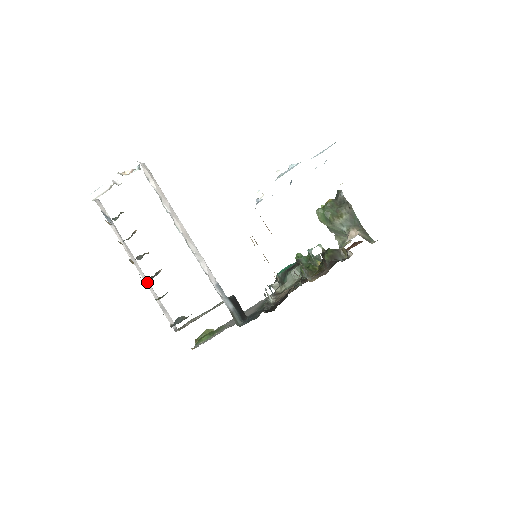
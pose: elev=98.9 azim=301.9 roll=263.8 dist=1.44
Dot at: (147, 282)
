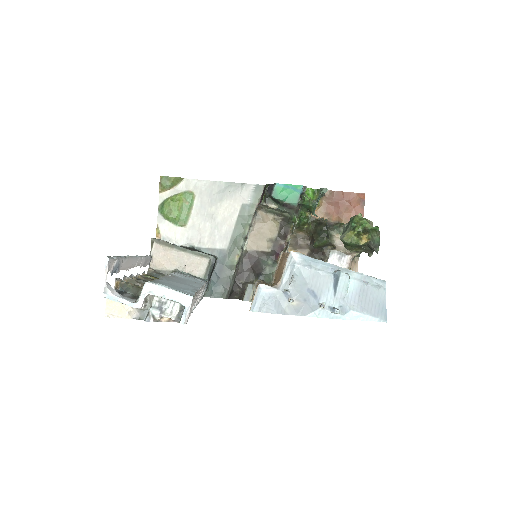
Dot at: (138, 262)
